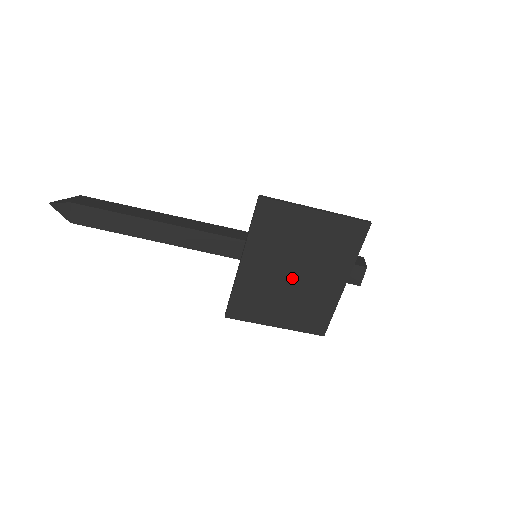
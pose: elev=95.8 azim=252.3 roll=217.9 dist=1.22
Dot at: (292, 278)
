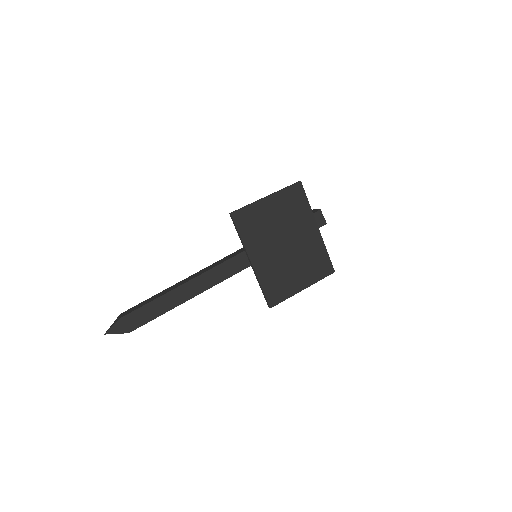
Dot at: (287, 249)
